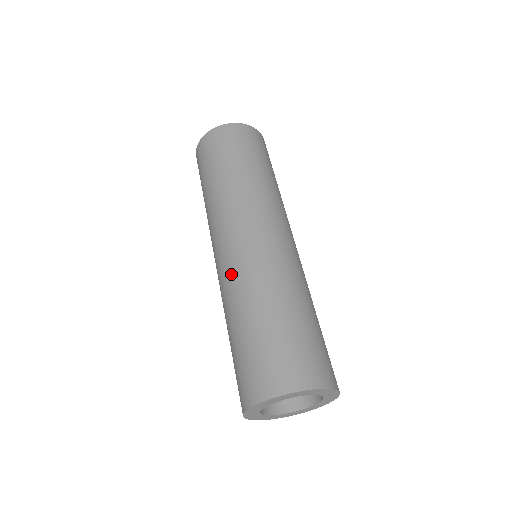
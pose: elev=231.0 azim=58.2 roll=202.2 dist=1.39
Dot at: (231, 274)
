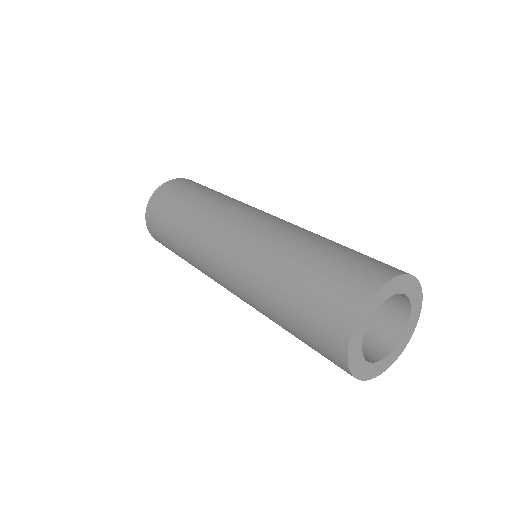
Dot at: (245, 261)
